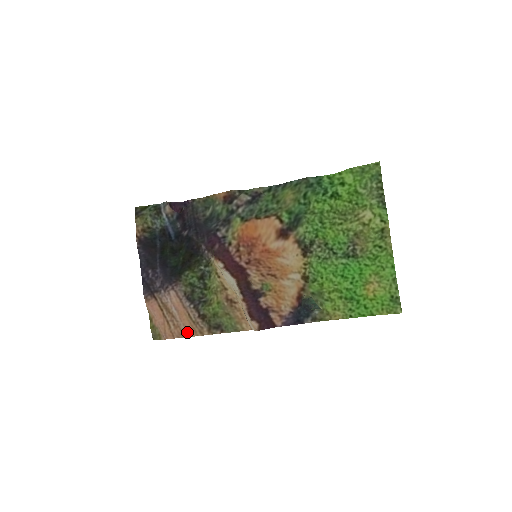
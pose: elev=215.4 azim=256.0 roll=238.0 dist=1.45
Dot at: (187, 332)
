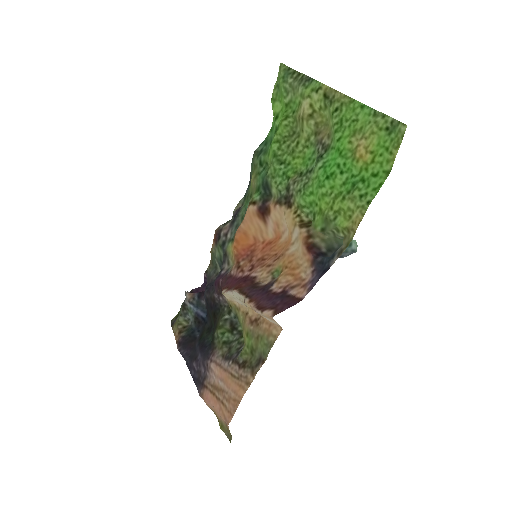
Dot at: (237, 396)
